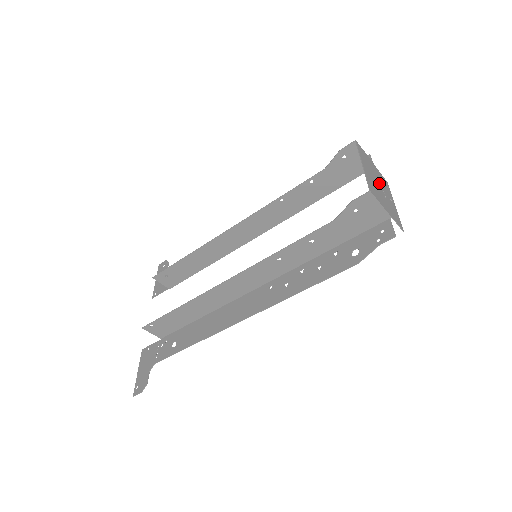
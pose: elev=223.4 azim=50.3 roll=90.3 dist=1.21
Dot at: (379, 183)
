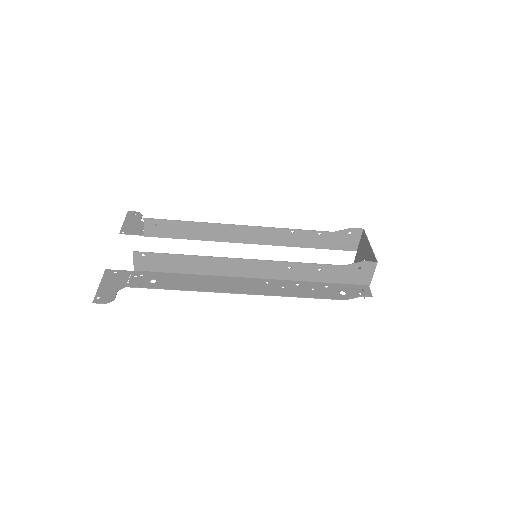
Dot at: occluded
